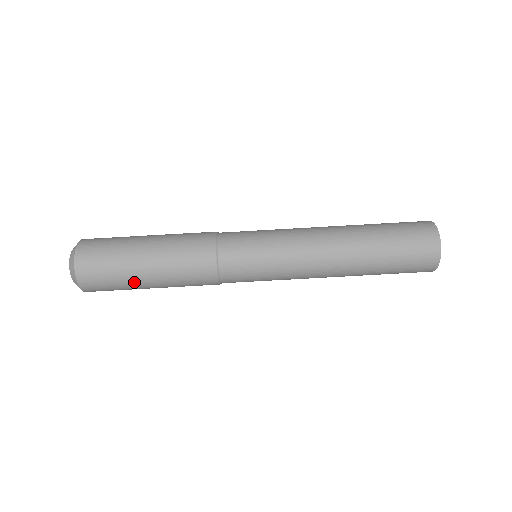
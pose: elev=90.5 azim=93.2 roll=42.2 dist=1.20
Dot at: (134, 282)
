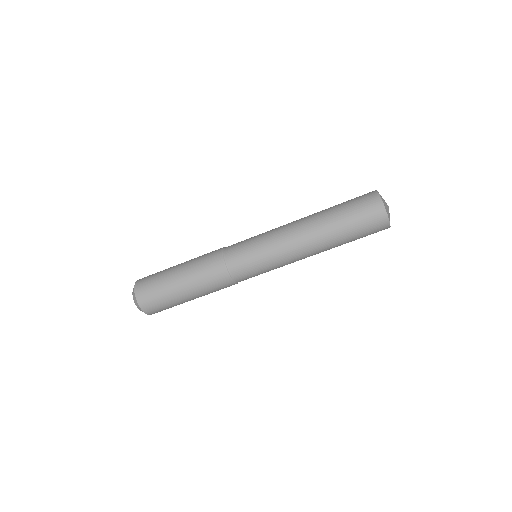
Dot at: (181, 302)
